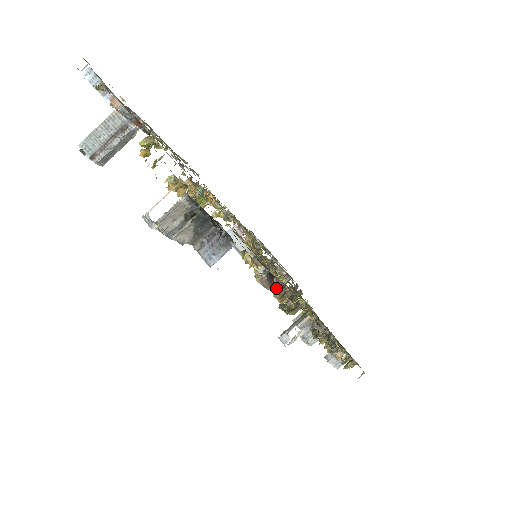
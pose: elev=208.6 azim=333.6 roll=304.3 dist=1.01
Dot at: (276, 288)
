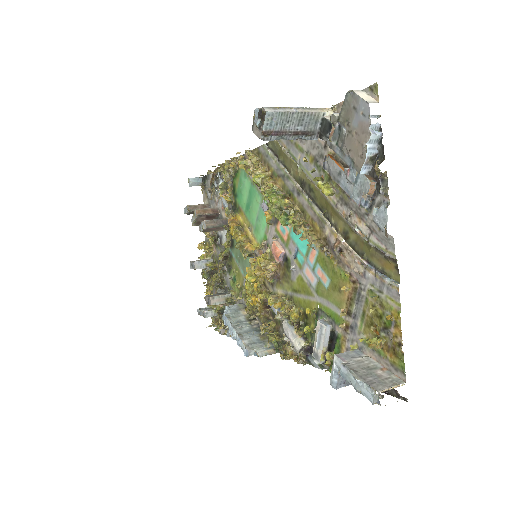
Dot at: (304, 358)
